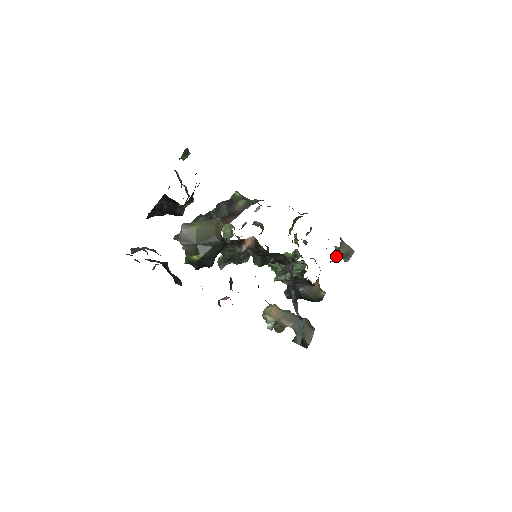
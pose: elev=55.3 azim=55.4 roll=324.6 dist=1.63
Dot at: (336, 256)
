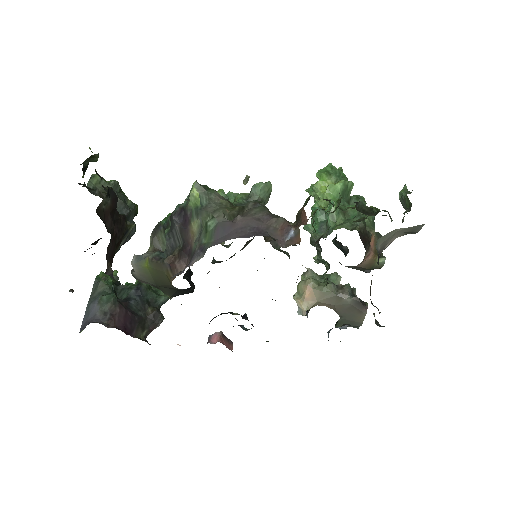
Dot at: occluded
